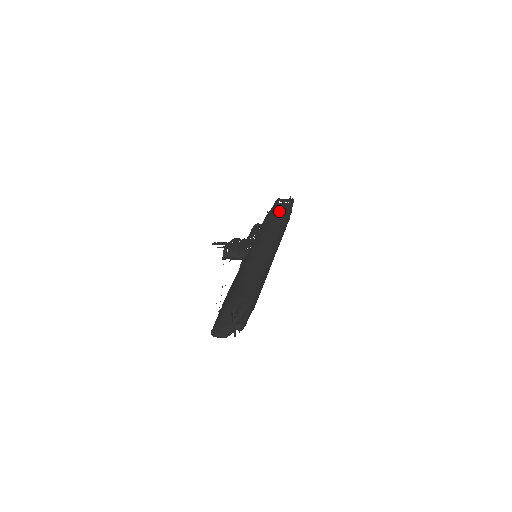
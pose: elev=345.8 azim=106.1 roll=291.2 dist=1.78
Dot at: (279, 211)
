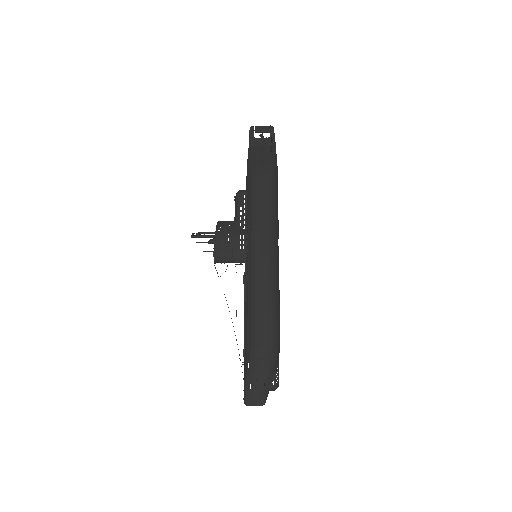
Dot at: (265, 166)
